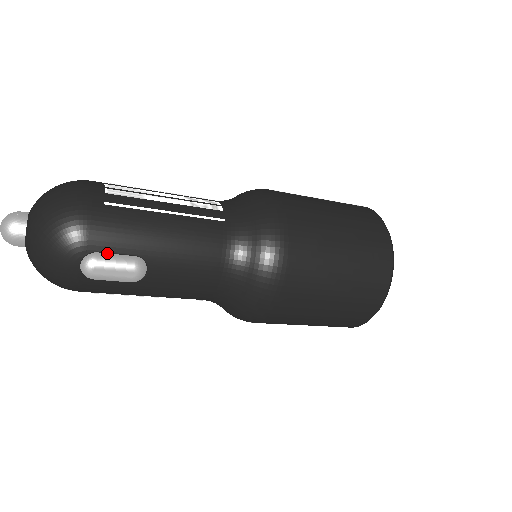
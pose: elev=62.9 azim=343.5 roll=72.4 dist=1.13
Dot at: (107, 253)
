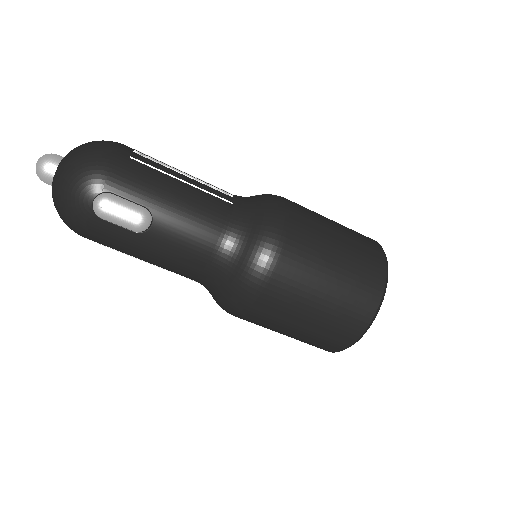
Dot at: (120, 197)
